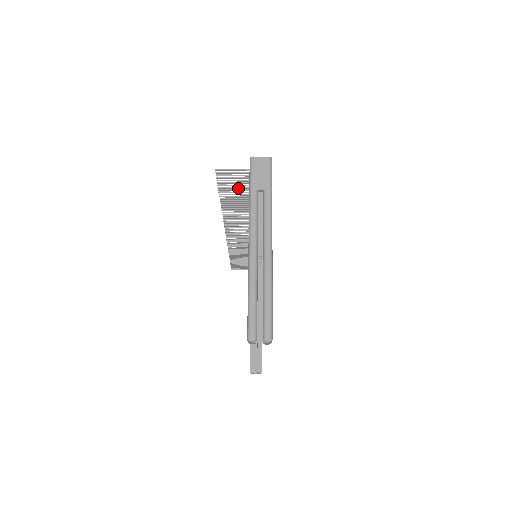
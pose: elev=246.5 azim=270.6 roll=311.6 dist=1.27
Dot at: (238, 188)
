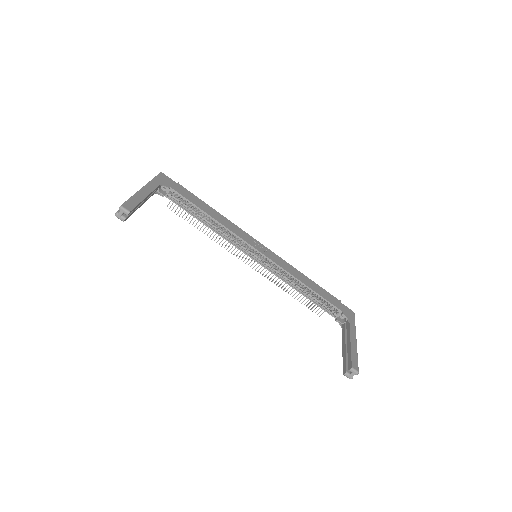
Dot at: occluded
